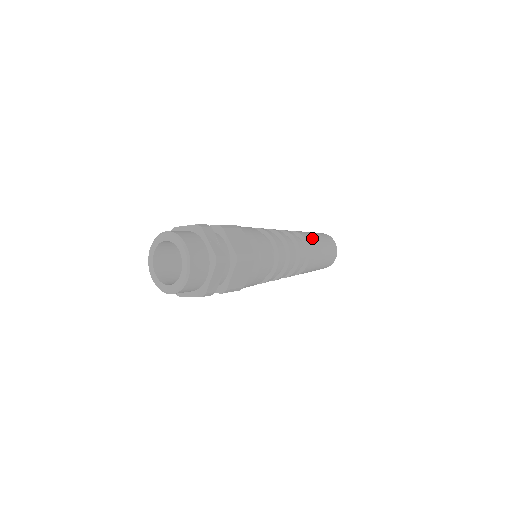
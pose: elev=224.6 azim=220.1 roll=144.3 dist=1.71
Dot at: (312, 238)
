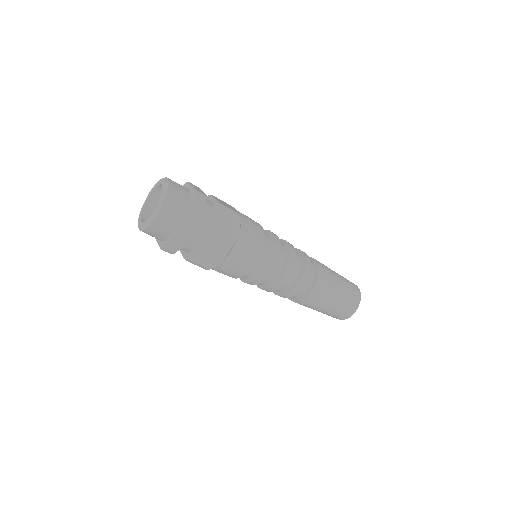
Dot at: occluded
